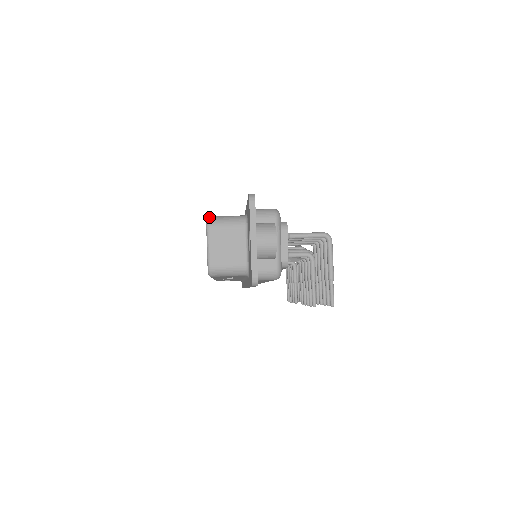
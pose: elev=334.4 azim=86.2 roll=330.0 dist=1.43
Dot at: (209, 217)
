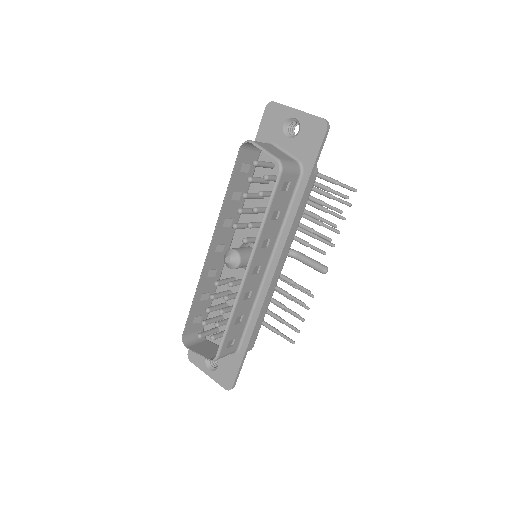
Dot at: (243, 143)
